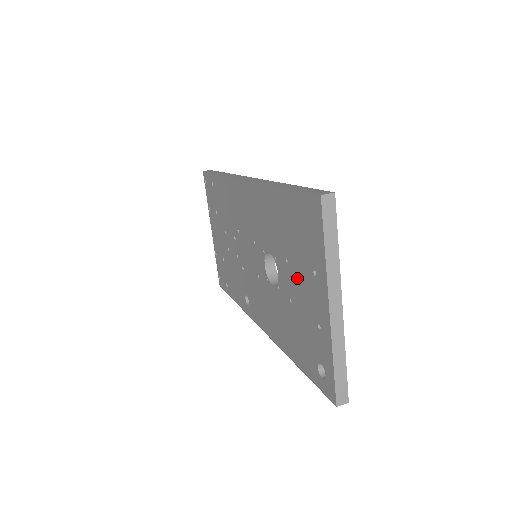
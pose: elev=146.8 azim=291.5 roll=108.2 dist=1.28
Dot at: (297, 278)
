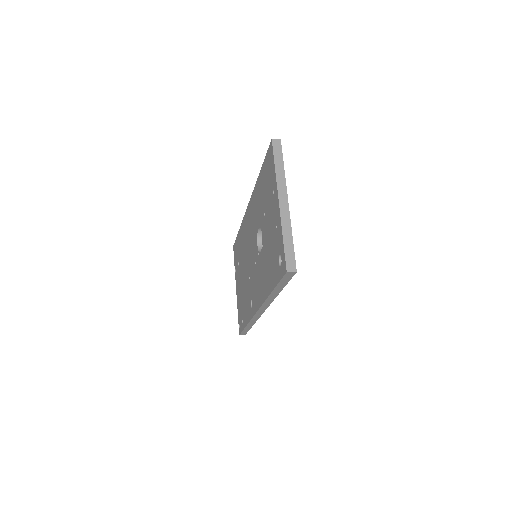
Dot at: (268, 215)
